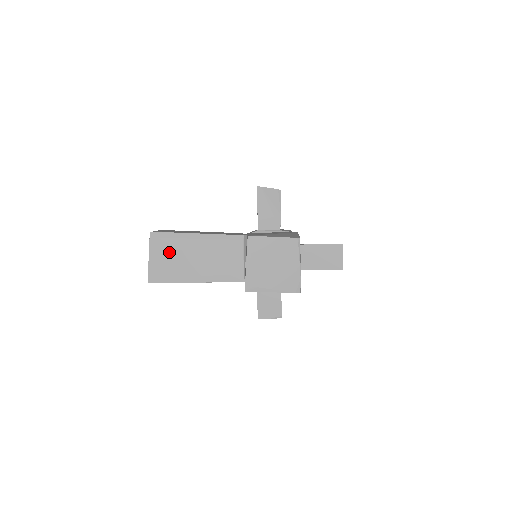
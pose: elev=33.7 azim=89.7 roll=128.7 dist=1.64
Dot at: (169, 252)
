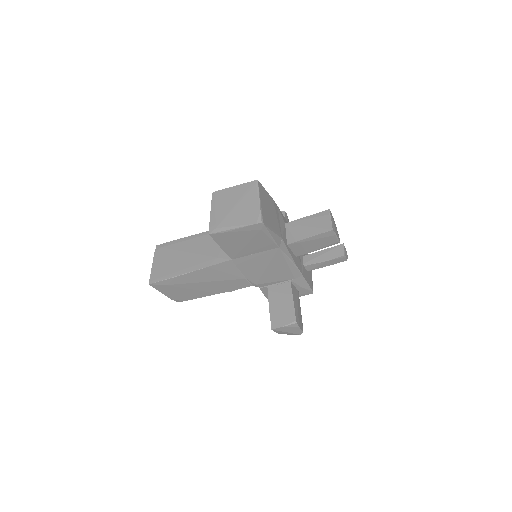
Dot at: (169, 255)
